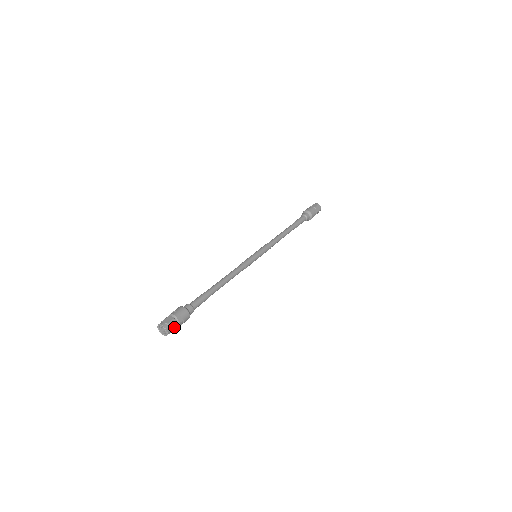
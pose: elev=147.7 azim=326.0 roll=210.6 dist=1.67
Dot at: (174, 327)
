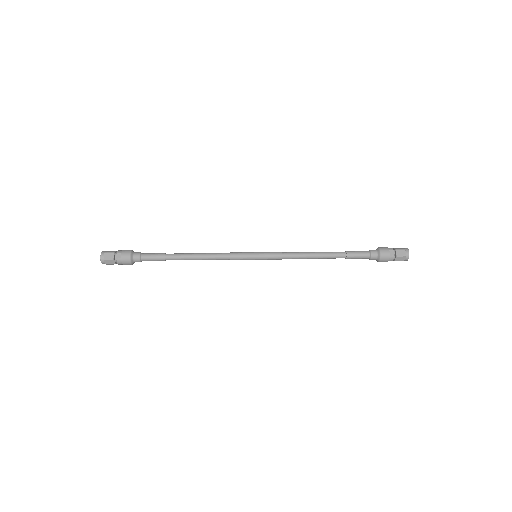
Dot at: (109, 258)
